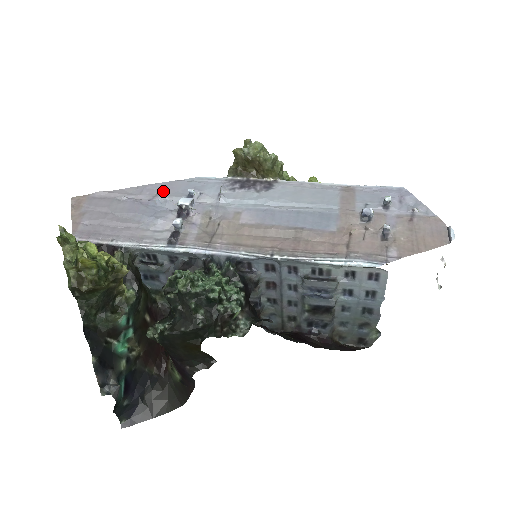
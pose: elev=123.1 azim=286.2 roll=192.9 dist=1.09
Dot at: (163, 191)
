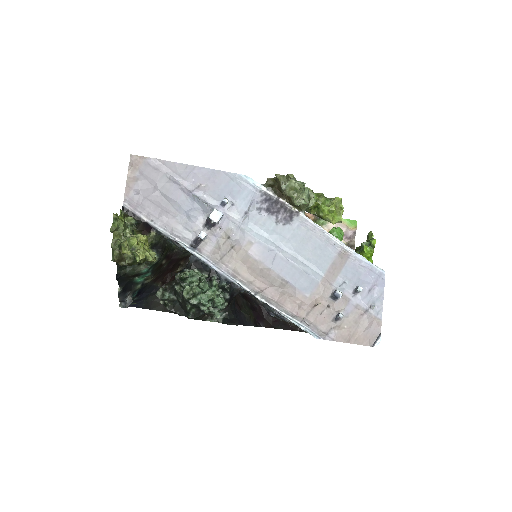
Dot at: (205, 183)
